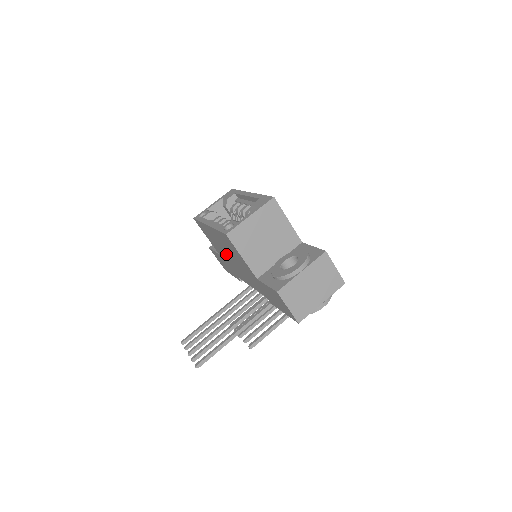
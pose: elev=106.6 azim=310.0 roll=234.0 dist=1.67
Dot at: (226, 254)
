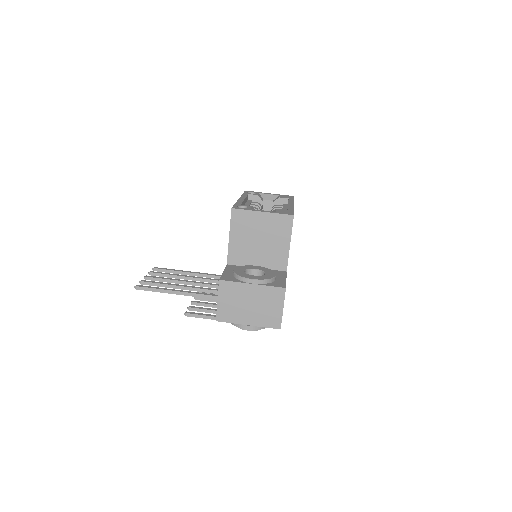
Dot at: occluded
